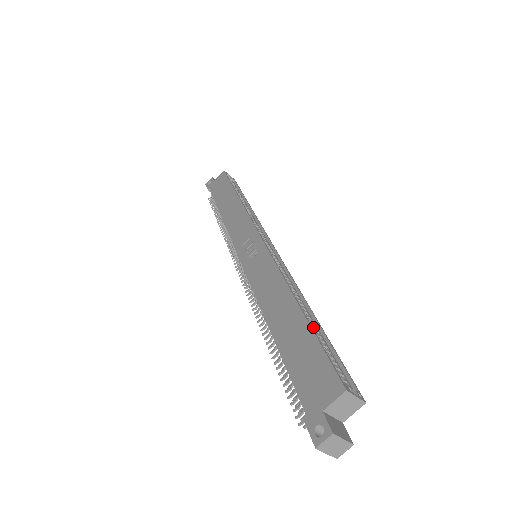
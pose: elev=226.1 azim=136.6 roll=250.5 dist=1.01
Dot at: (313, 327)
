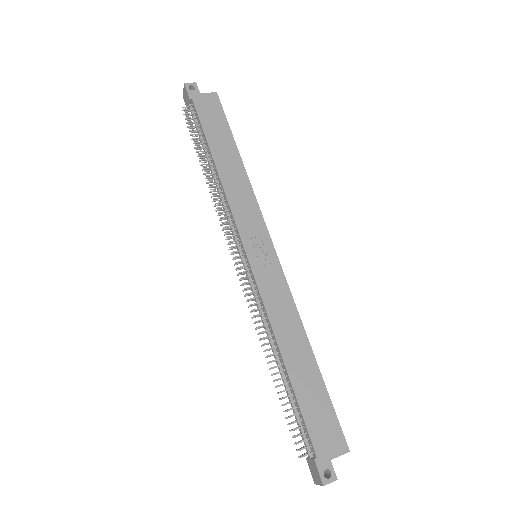
Dot at: occluded
